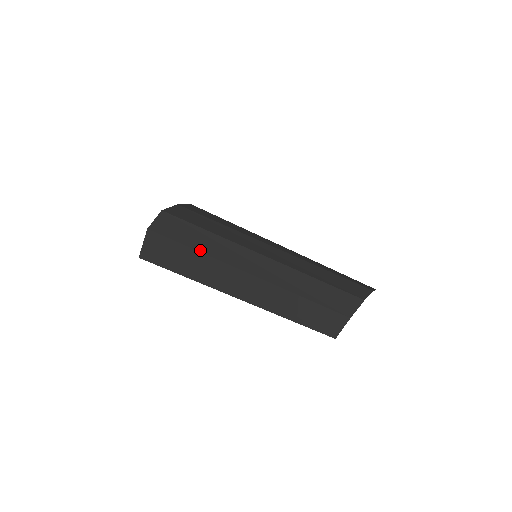
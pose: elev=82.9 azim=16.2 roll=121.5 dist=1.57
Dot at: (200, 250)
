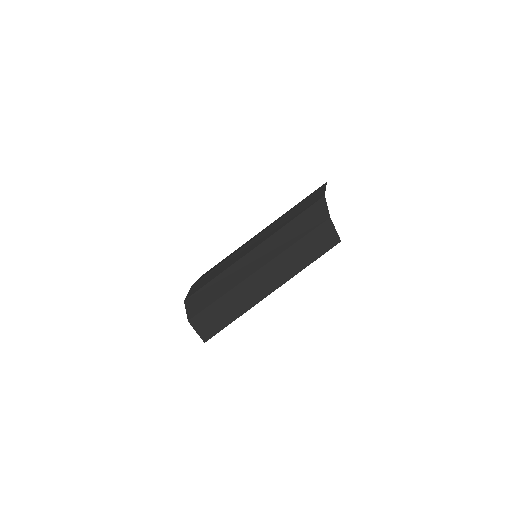
Dot at: (220, 295)
